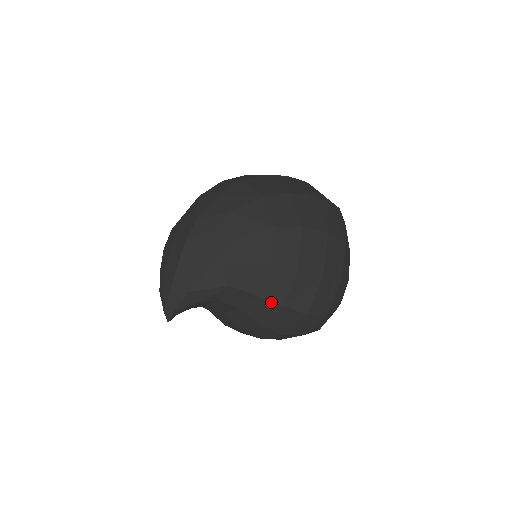
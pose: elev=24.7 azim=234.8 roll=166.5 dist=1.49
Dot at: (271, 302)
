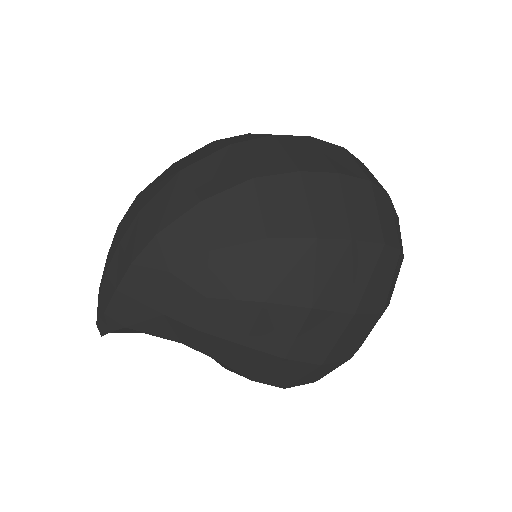
Dot at: (236, 371)
